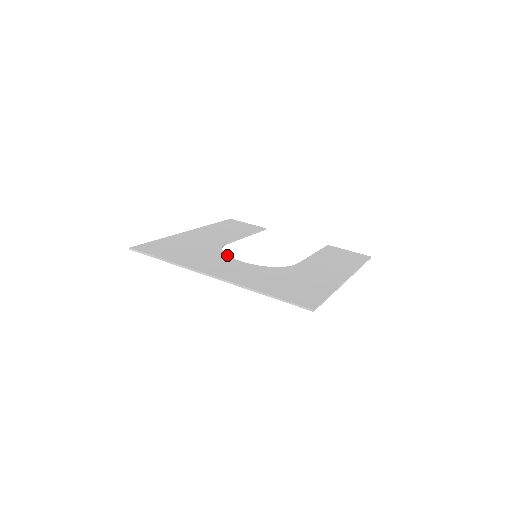
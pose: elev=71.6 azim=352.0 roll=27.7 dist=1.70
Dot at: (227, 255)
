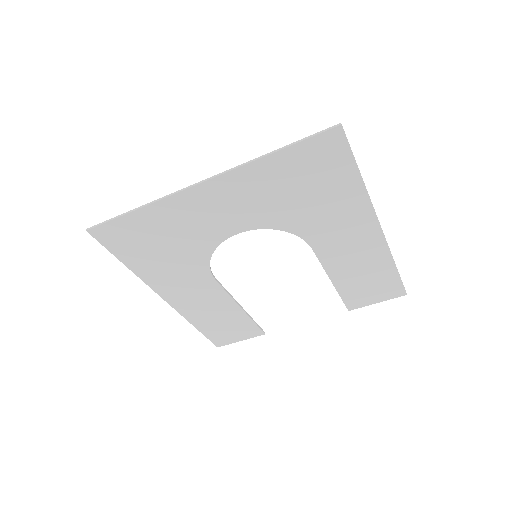
Dot at: (217, 243)
